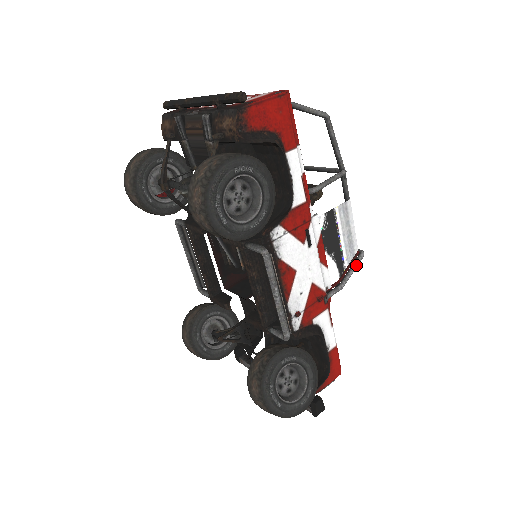
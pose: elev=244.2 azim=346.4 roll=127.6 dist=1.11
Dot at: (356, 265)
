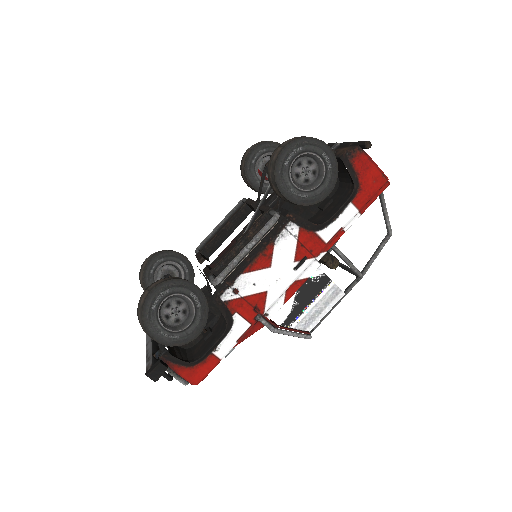
Dot at: (298, 335)
